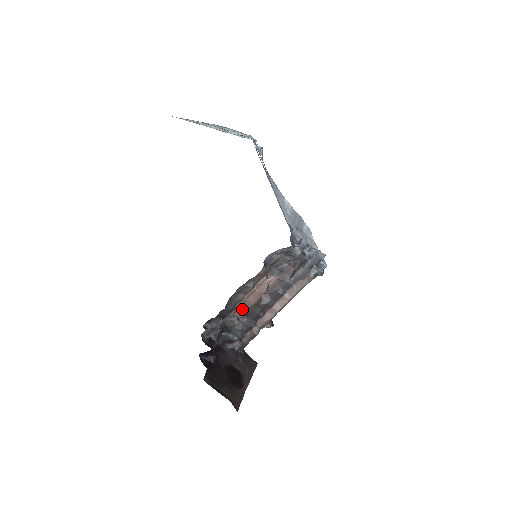
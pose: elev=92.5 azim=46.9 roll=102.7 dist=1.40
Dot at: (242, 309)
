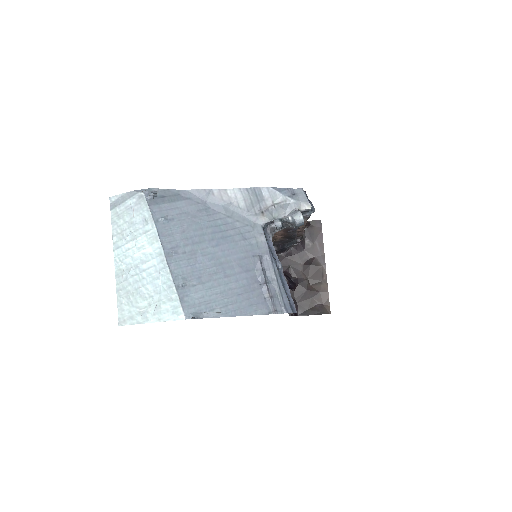
Dot at: (279, 238)
